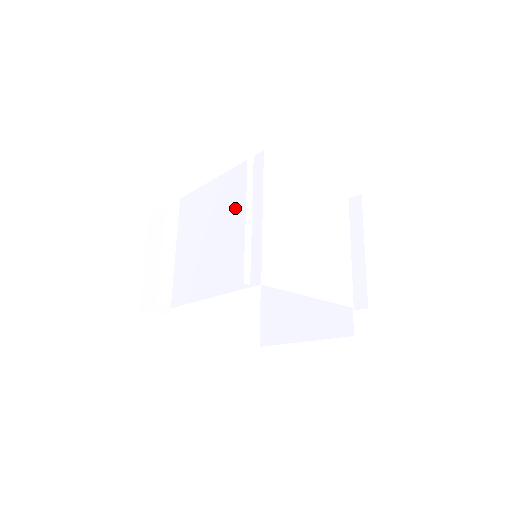
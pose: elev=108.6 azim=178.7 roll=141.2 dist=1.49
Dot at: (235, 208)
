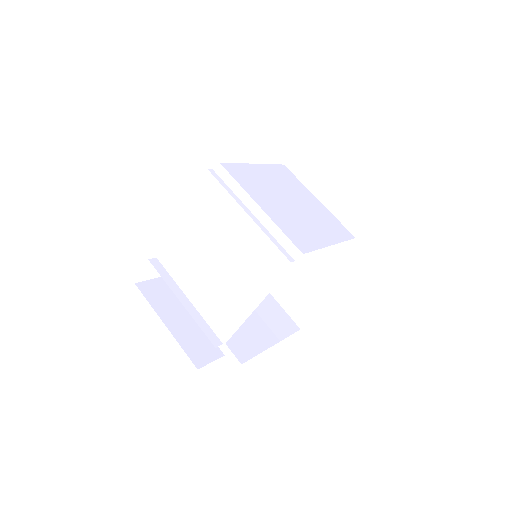
Dot at: (227, 222)
